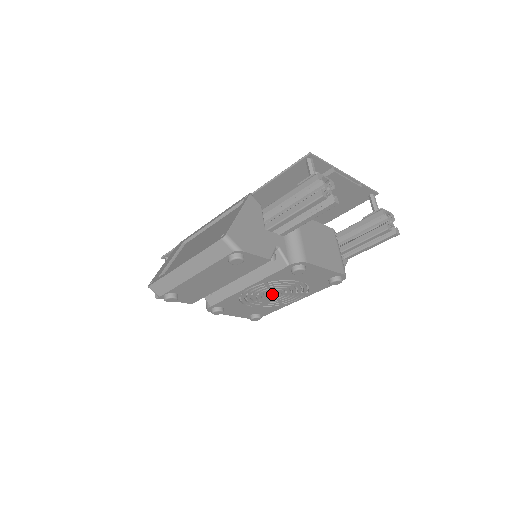
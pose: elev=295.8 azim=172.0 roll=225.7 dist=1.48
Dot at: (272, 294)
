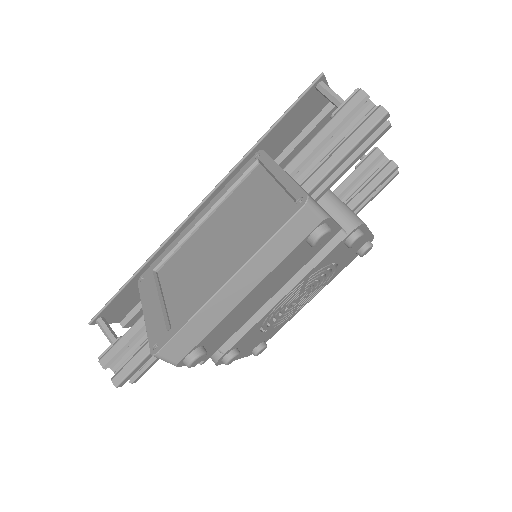
Dot at: (297, 298)
